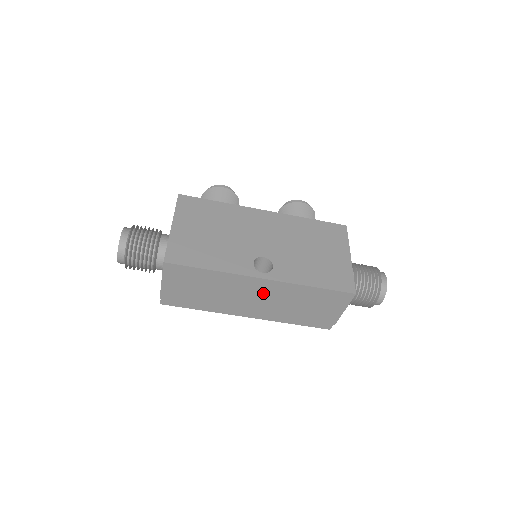
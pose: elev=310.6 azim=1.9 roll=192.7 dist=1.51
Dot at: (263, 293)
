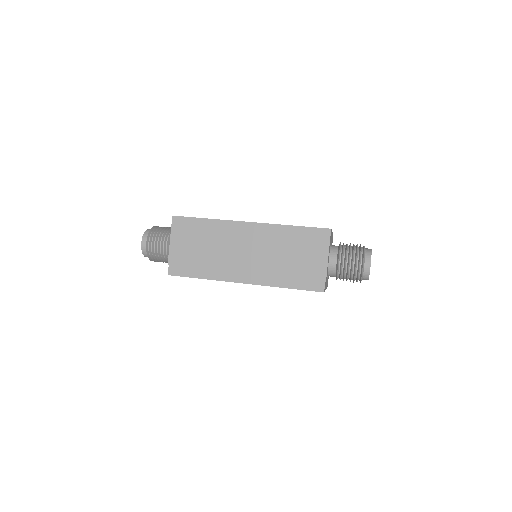
Dot at: (252, 242)
